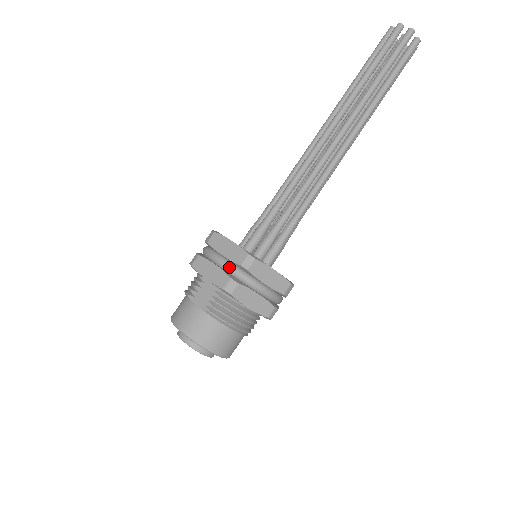
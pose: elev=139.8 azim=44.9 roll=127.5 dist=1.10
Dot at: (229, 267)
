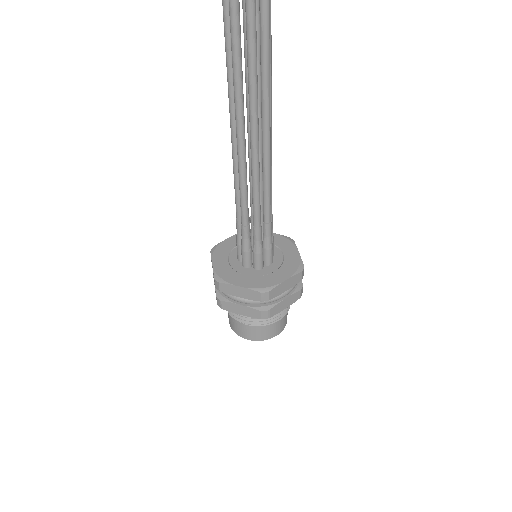
Dot at: occluded
